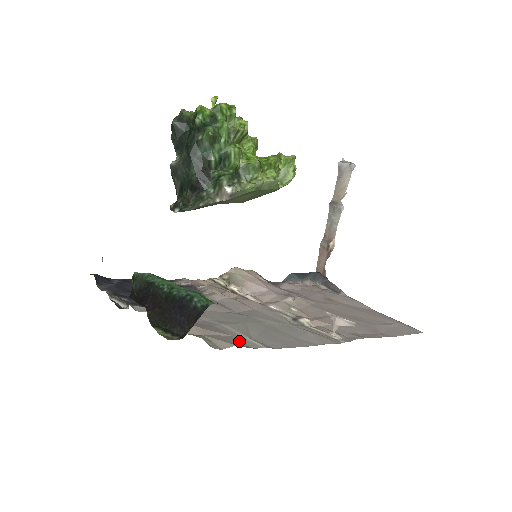
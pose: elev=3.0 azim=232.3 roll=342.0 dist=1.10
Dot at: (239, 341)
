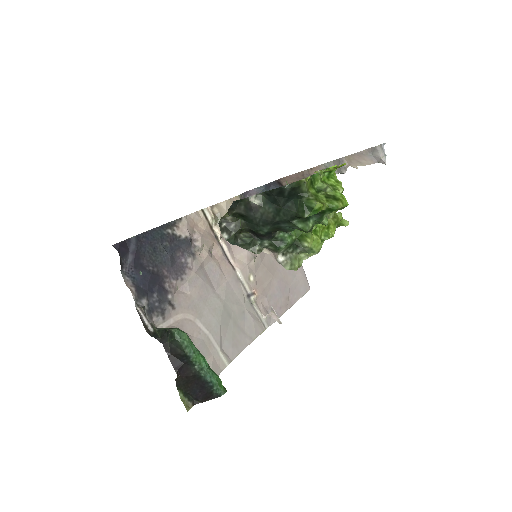
Dot at: (216, 363)
